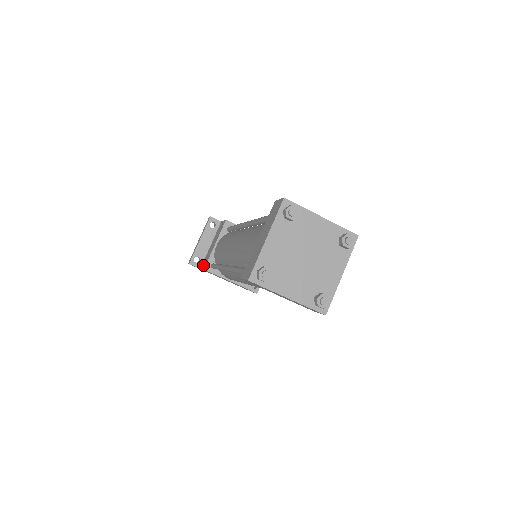
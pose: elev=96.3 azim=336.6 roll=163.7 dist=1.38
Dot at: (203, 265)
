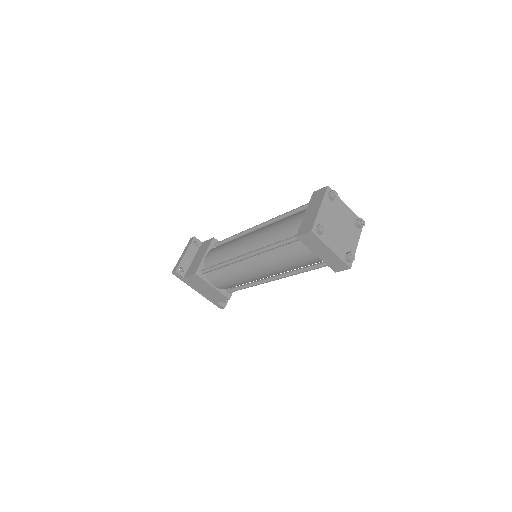
Dot at: (190, 272)
